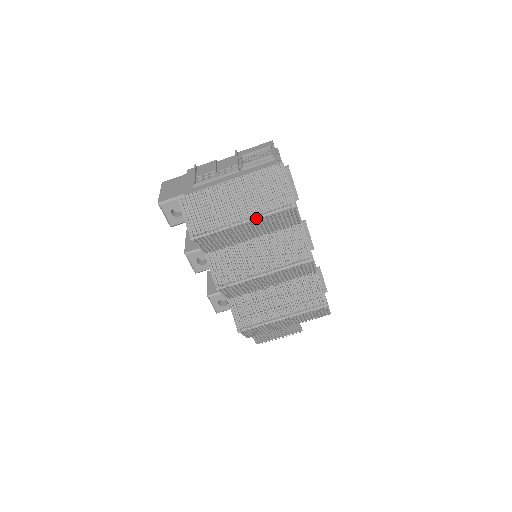
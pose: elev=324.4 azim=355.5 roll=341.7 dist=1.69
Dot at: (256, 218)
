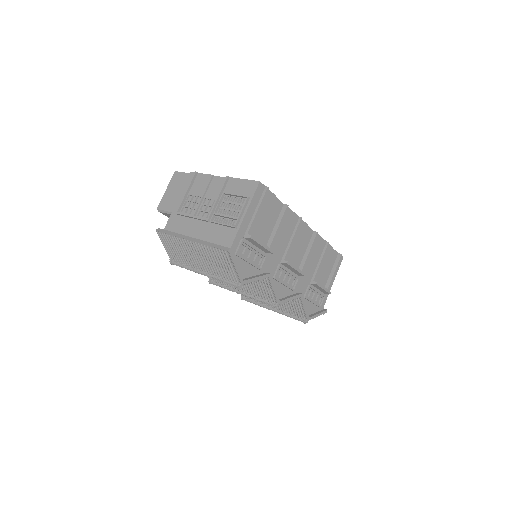
Dot at: (211, 277)
